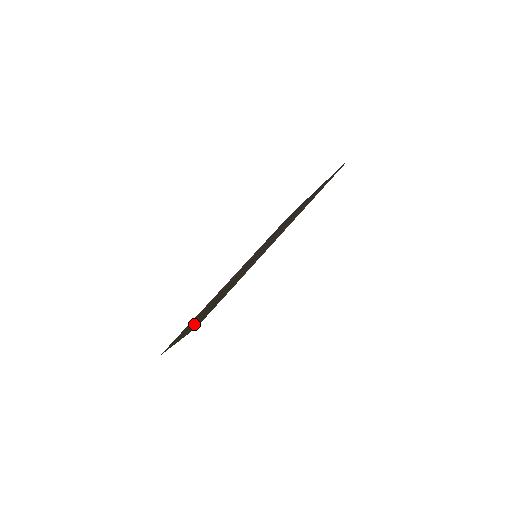
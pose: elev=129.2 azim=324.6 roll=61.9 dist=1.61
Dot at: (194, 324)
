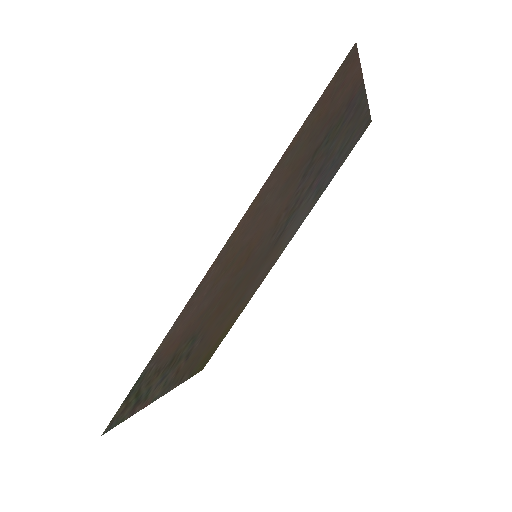
Dot at: (163, 382)
